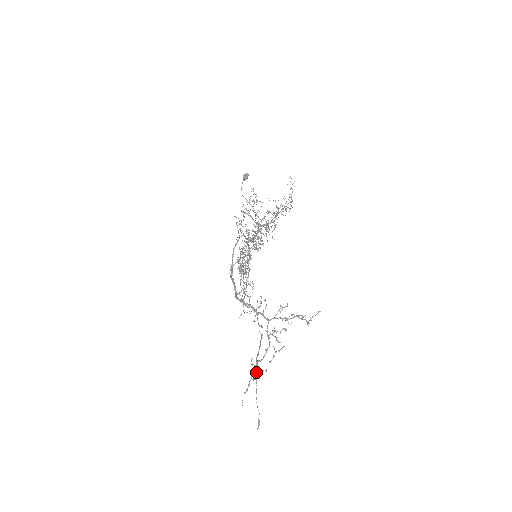
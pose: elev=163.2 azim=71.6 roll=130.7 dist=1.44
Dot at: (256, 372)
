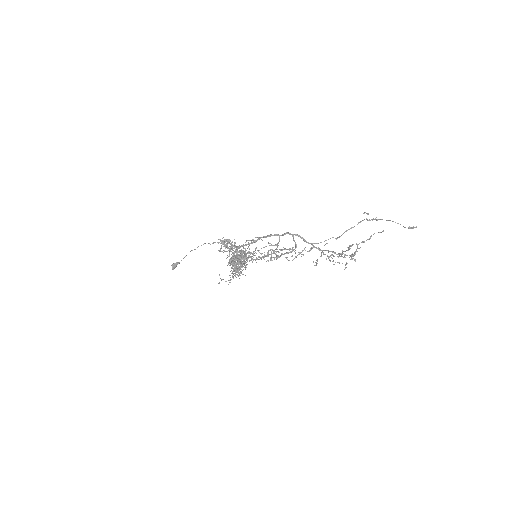
Dot at: (373, 219)
